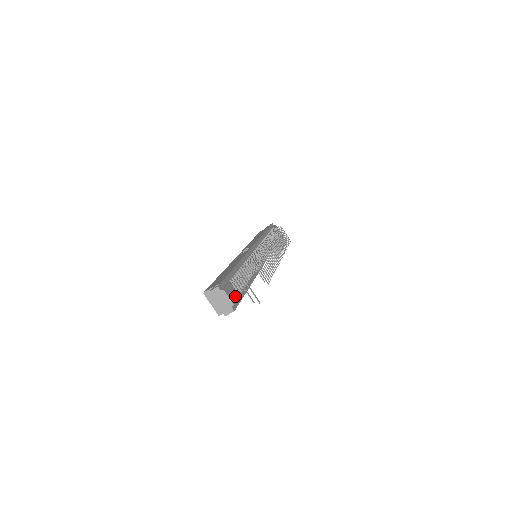
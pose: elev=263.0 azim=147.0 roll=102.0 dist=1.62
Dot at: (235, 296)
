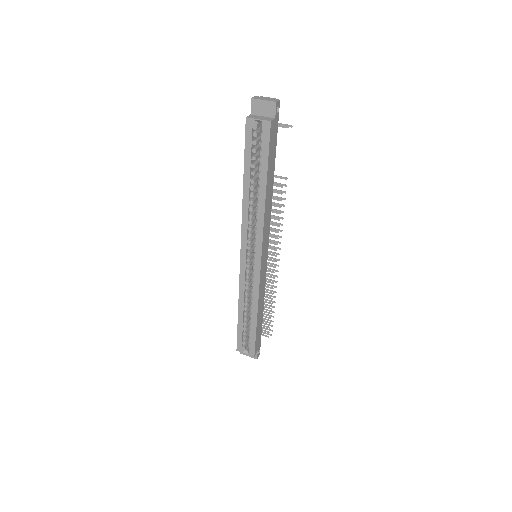
Dot at: occluded
